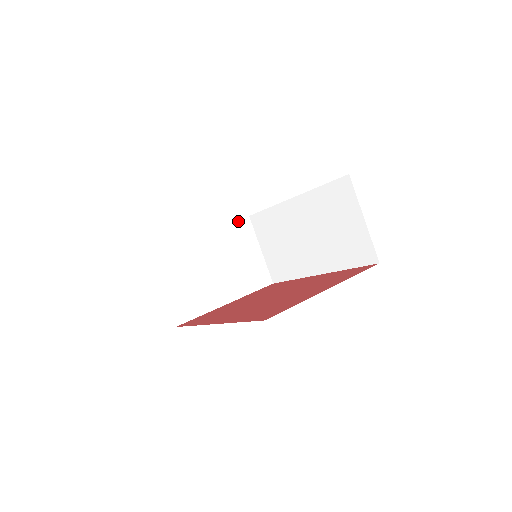
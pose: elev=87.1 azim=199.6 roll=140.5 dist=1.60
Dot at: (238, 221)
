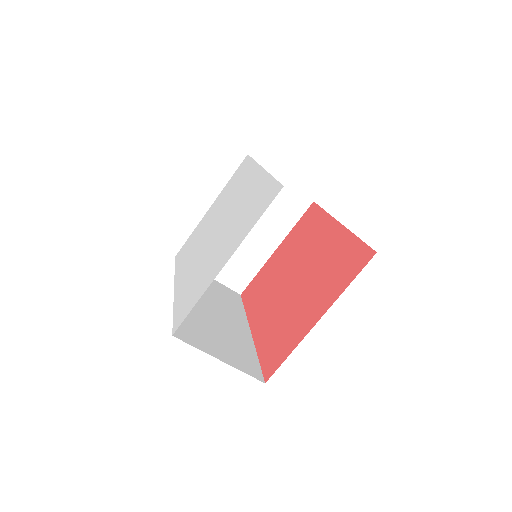
Dot at: occluded
